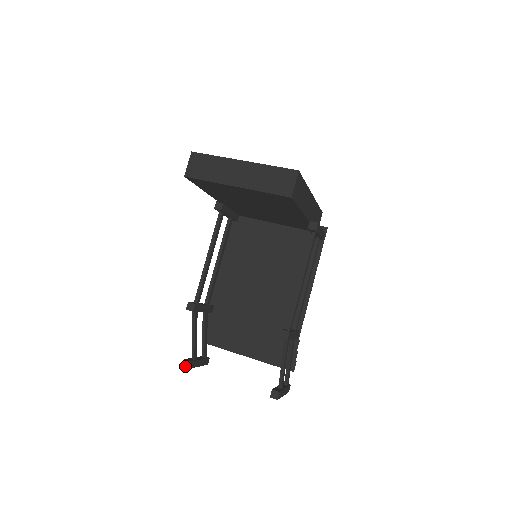
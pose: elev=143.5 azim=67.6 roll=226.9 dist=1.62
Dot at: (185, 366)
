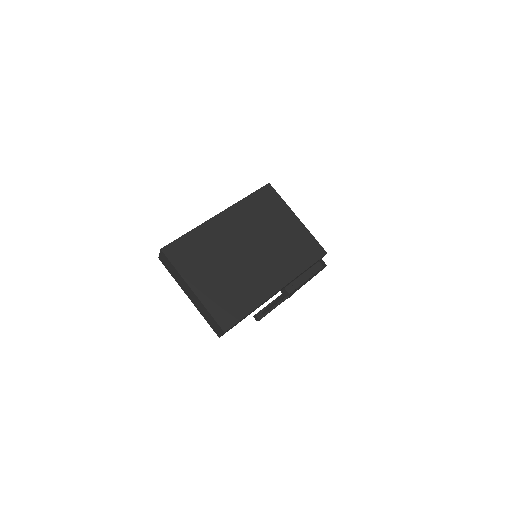
Dot at: occluded
